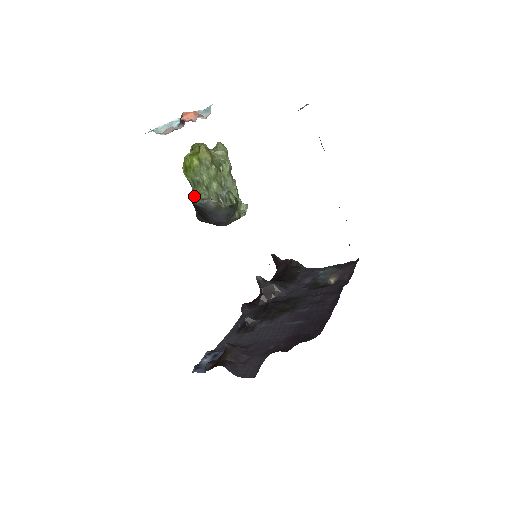
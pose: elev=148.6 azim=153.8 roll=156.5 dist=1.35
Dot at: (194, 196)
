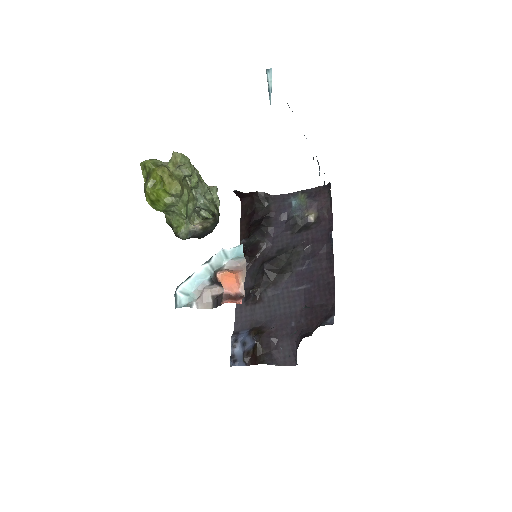
Dot at: (173, 226)
